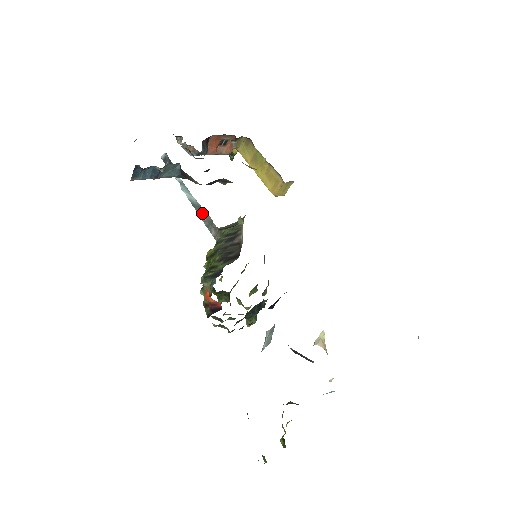
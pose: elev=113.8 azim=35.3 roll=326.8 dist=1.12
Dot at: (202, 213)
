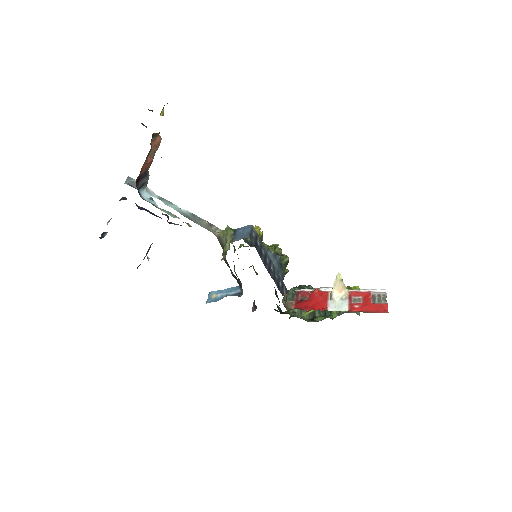
Dot at: (196, 223)
